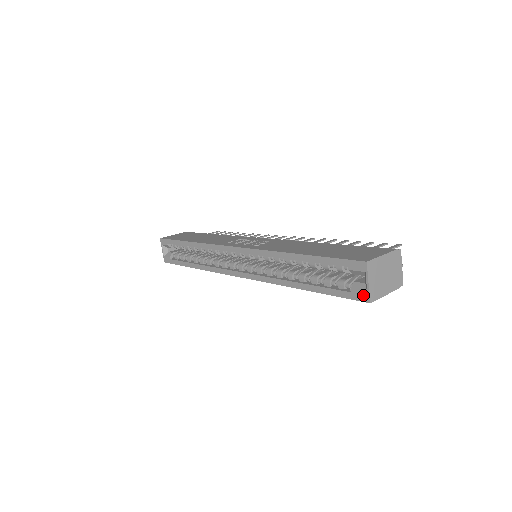
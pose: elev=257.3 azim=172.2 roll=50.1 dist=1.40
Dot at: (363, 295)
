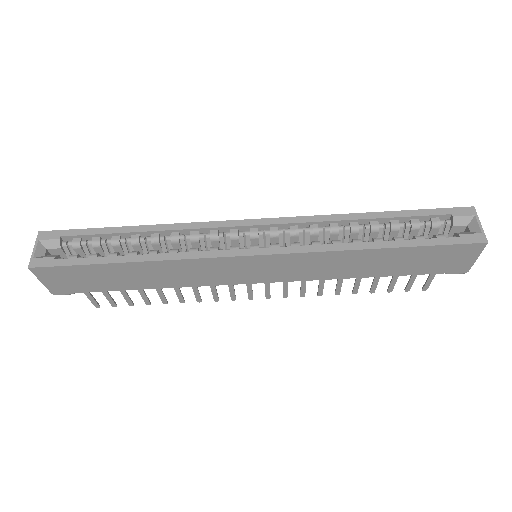
Dot at: (477, 236)
